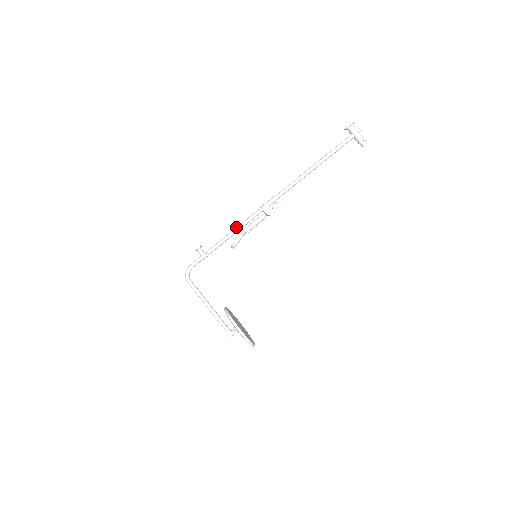
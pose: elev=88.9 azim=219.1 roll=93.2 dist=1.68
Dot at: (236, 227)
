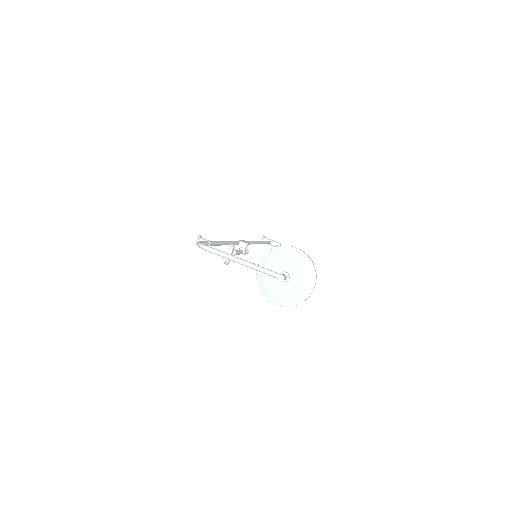
Dot at: occluded
